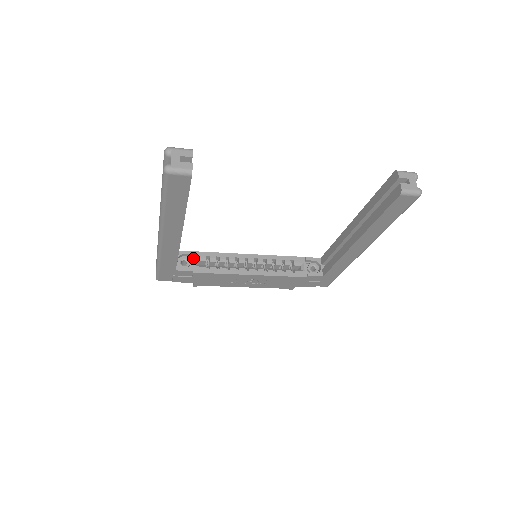
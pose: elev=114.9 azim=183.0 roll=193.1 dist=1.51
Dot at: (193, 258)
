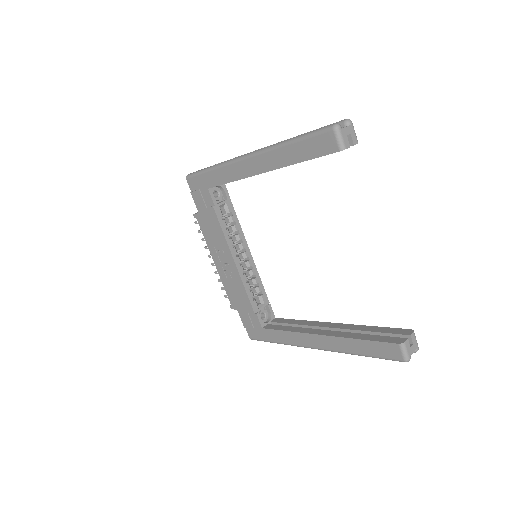
Dot at: (225, 200)
